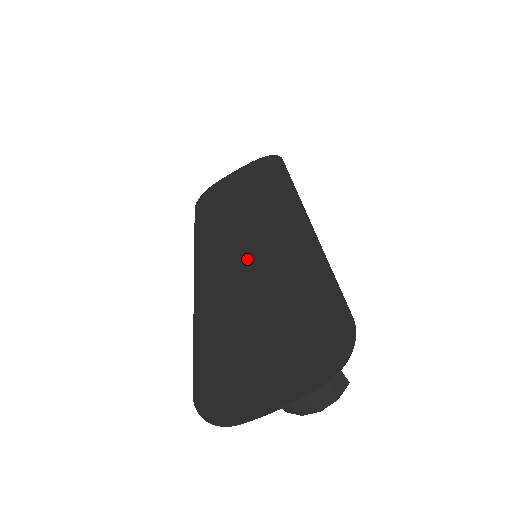
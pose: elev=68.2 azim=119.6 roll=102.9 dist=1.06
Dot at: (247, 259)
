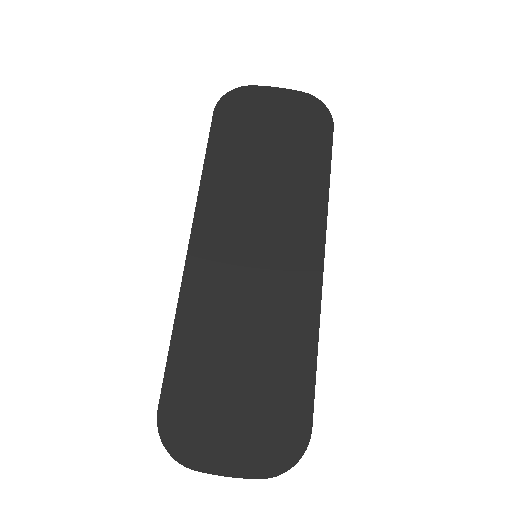
Dot at: (249, 271)
